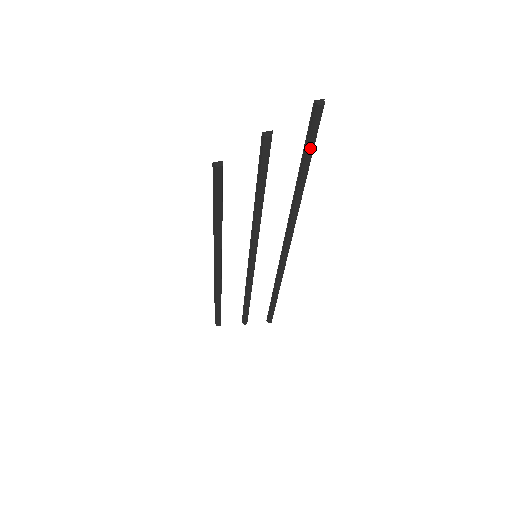
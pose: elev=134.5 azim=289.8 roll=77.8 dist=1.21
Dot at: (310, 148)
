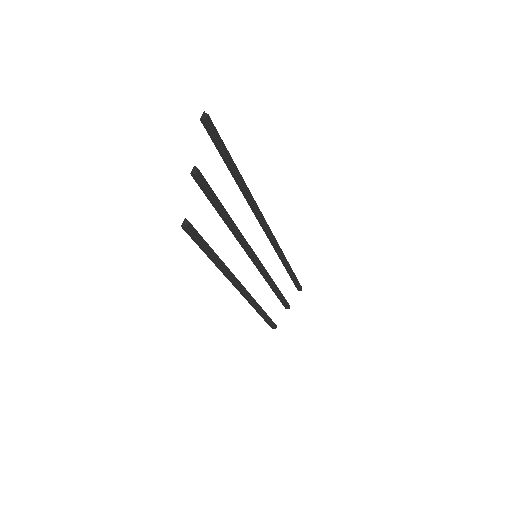
Dot at: (225, 151)
